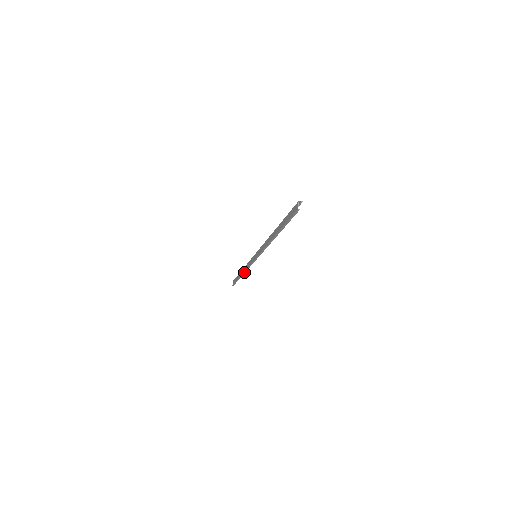
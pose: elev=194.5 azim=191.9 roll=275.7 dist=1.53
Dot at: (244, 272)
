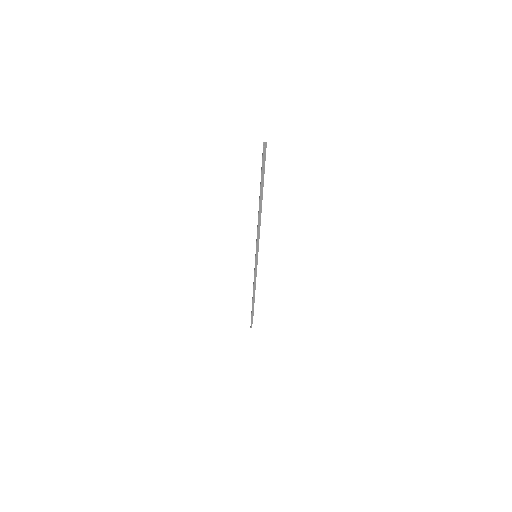
Dot at: (253, 291)
